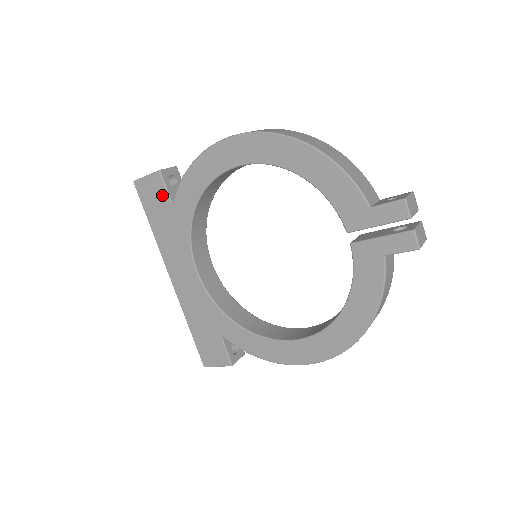
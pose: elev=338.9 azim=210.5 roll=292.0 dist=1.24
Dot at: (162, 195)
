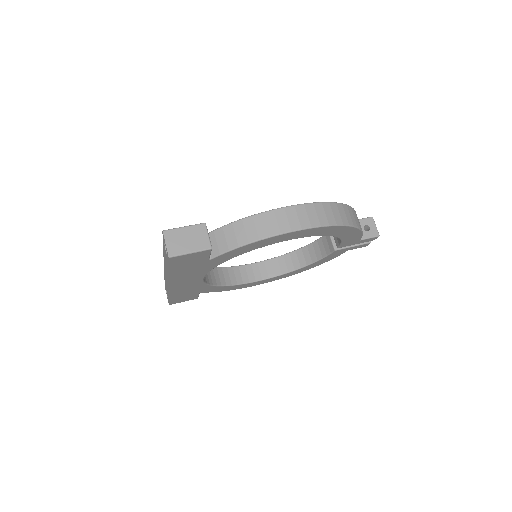
Dot at: (202, 259)
